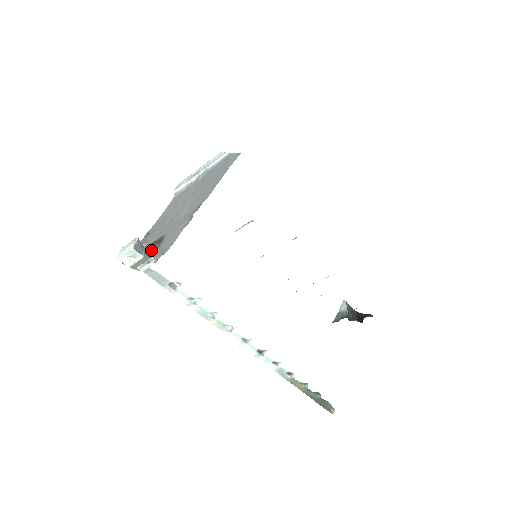
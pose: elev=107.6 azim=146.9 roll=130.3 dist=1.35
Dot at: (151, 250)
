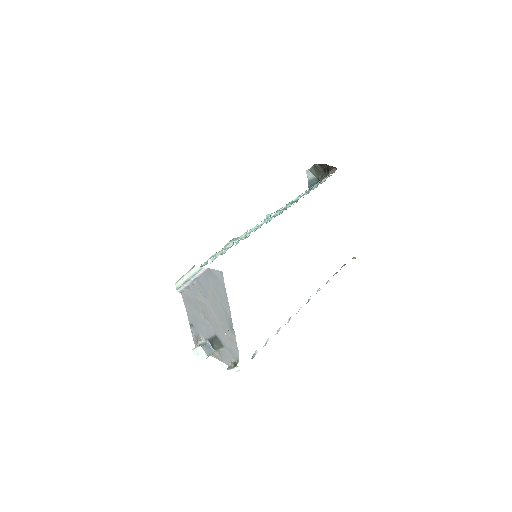
Dot at: (218, 349)
